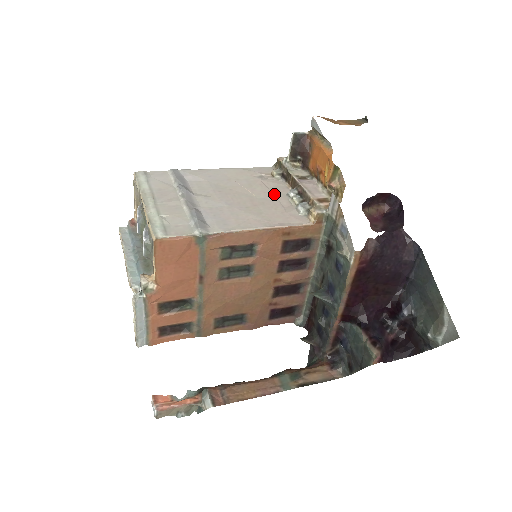
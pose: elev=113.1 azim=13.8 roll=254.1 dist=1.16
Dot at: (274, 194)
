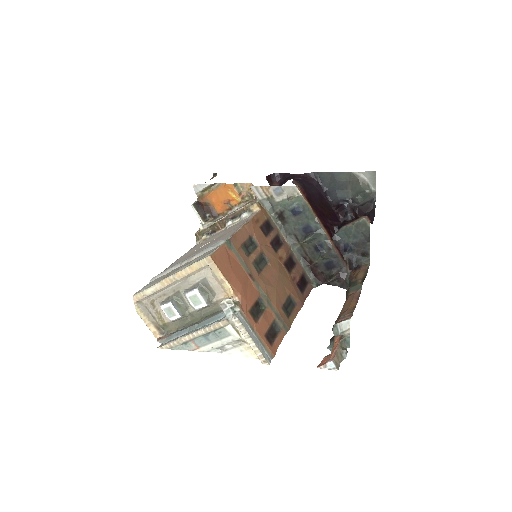
Dot at: (221, 233)
